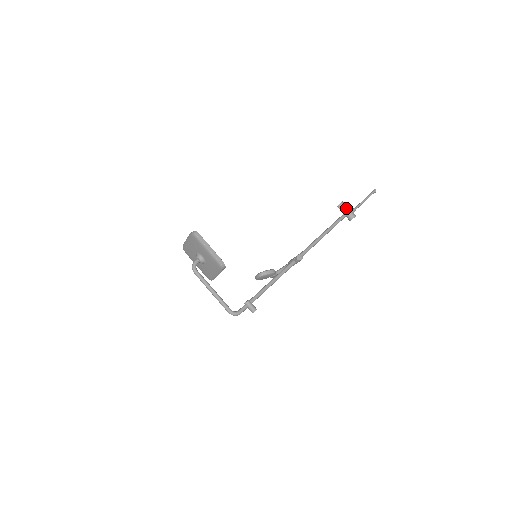
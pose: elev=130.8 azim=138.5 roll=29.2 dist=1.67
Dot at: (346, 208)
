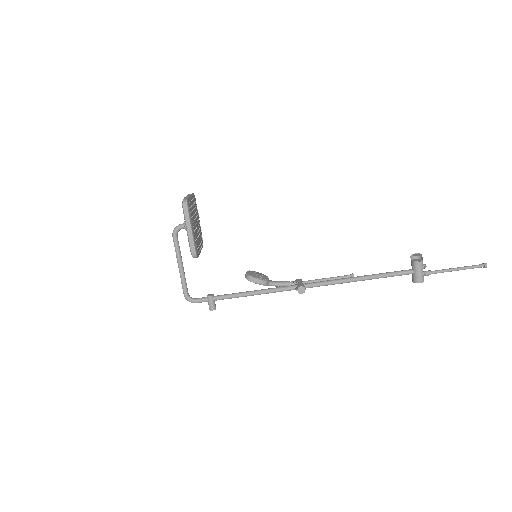
Dot at: (418, 266)
